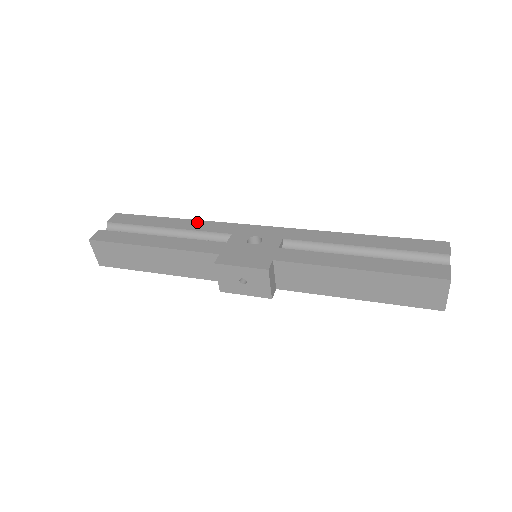
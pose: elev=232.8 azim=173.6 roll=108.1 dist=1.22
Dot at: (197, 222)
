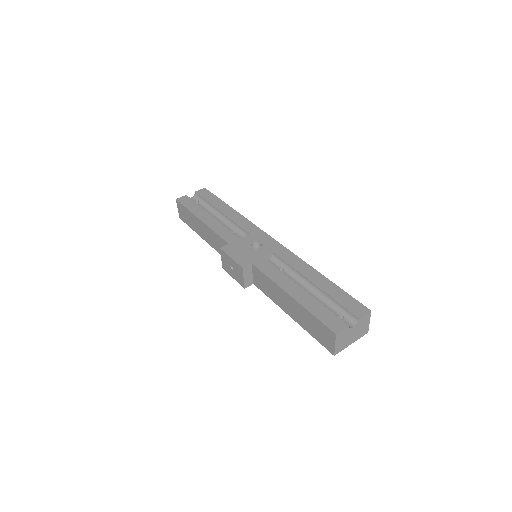
Dot at: (239, 216)
